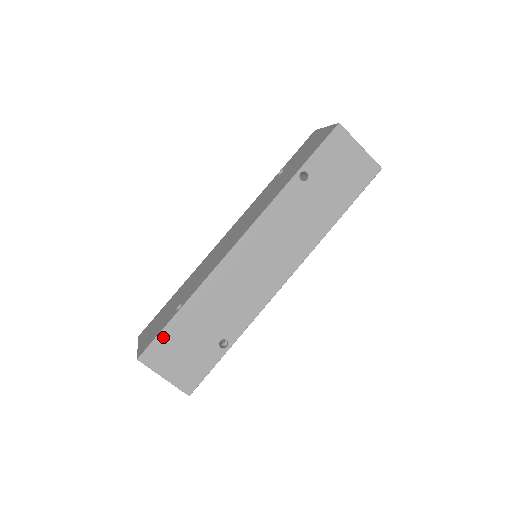
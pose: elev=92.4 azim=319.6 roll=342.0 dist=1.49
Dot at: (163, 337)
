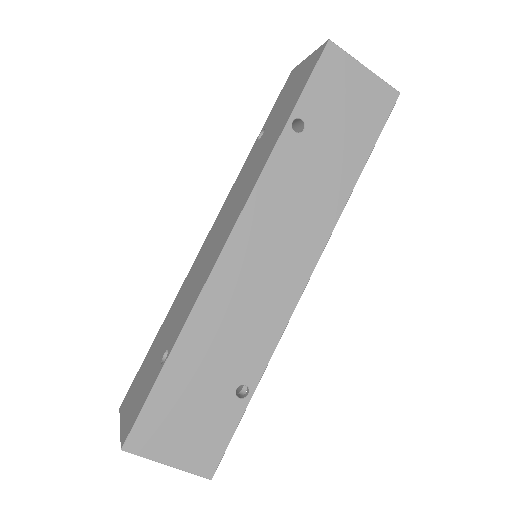
Dot at: (152, 406)
